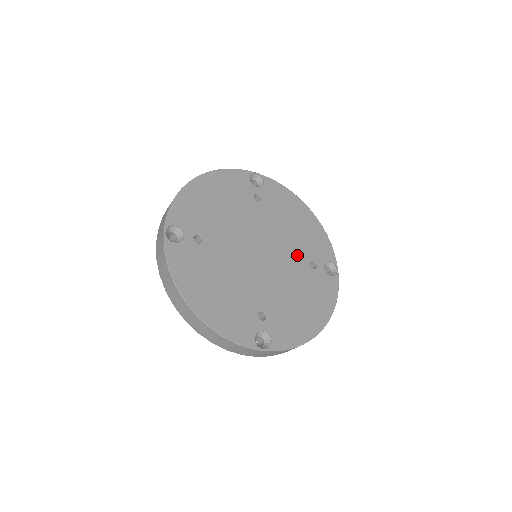
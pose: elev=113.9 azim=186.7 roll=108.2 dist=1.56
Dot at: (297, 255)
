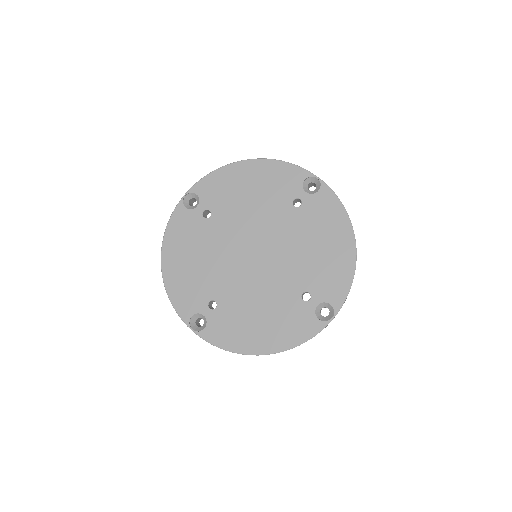
Dot at: (278, 214)
